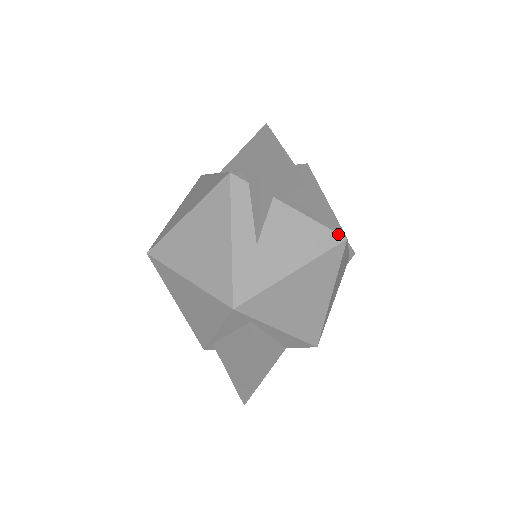
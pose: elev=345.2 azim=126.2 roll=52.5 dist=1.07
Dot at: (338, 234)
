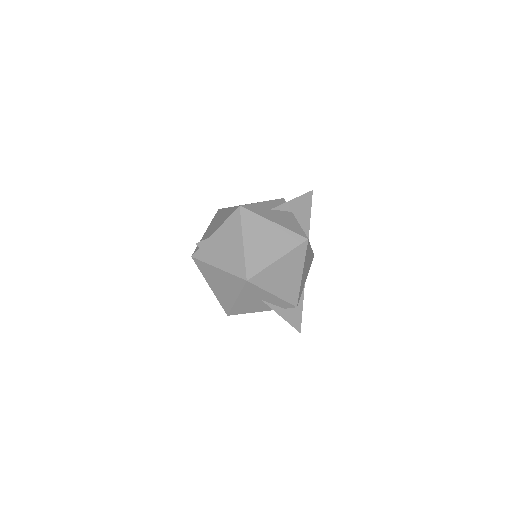
Dot at: occluded
